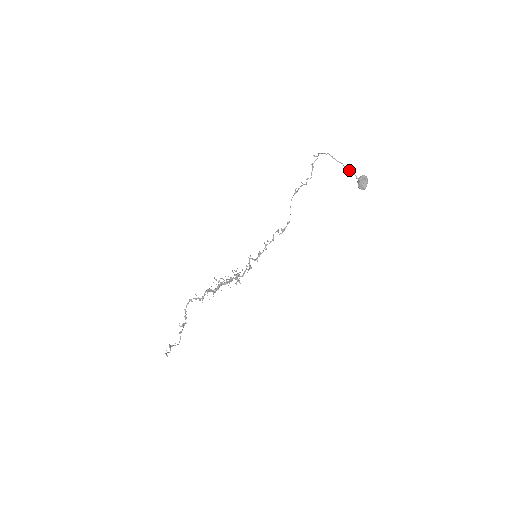
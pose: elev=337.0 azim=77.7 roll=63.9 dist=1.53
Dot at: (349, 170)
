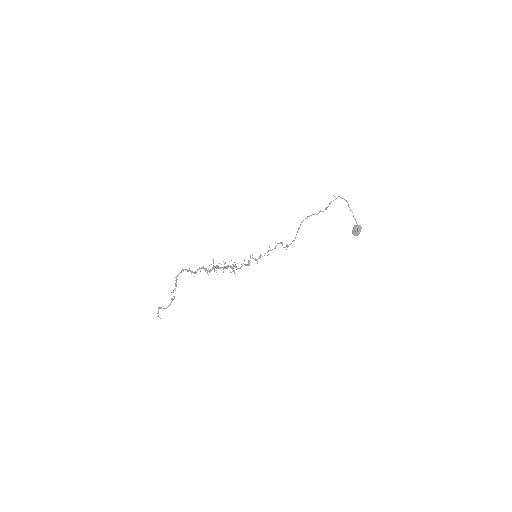
Dot at: (355, 220)
